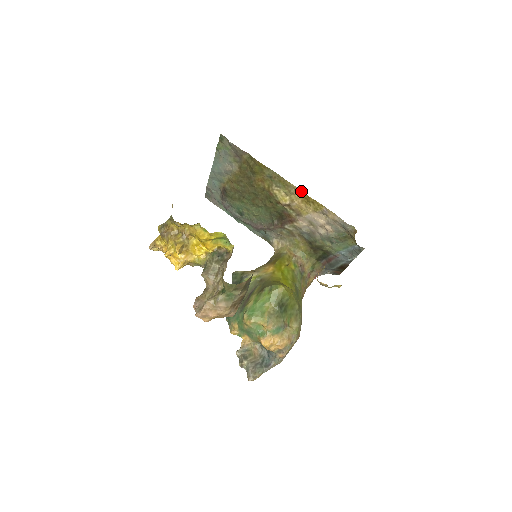
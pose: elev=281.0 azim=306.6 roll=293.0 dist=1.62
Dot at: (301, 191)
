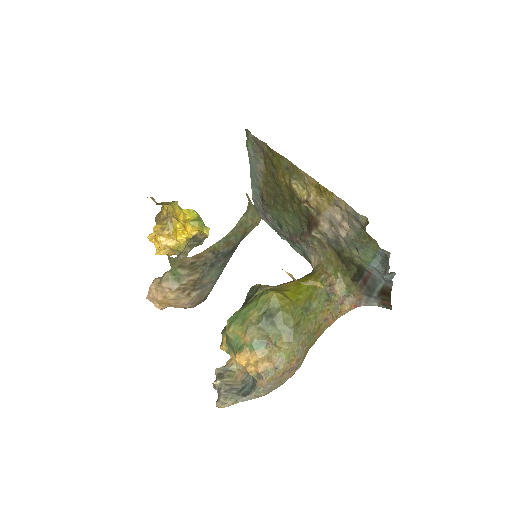
Dot at: (312, 178)
